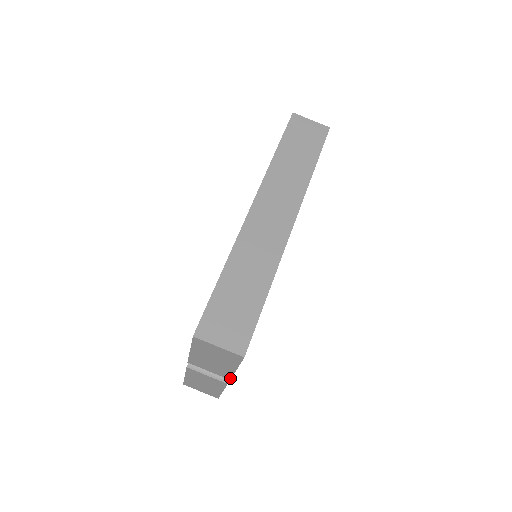
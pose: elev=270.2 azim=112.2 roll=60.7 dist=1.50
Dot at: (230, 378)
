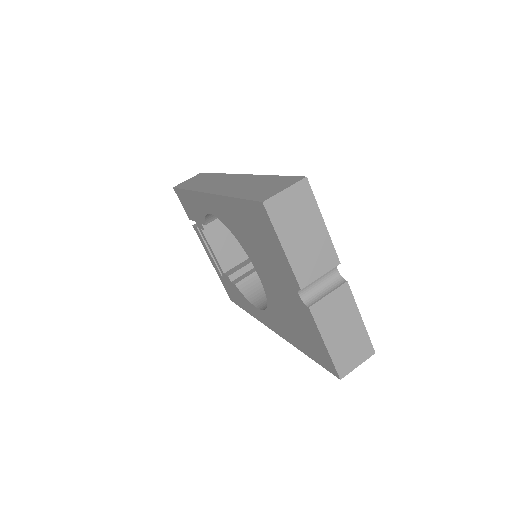
Dot at: (337, 259)
